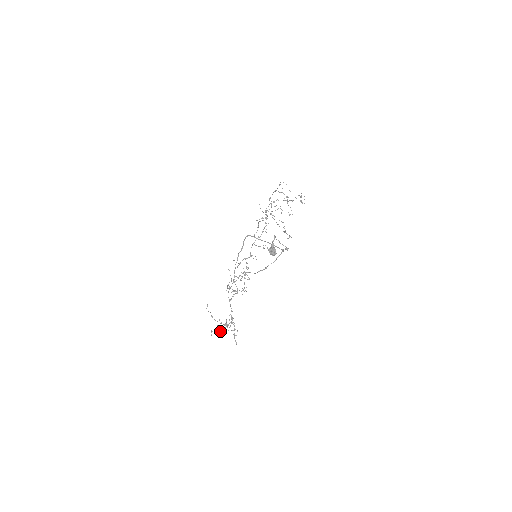
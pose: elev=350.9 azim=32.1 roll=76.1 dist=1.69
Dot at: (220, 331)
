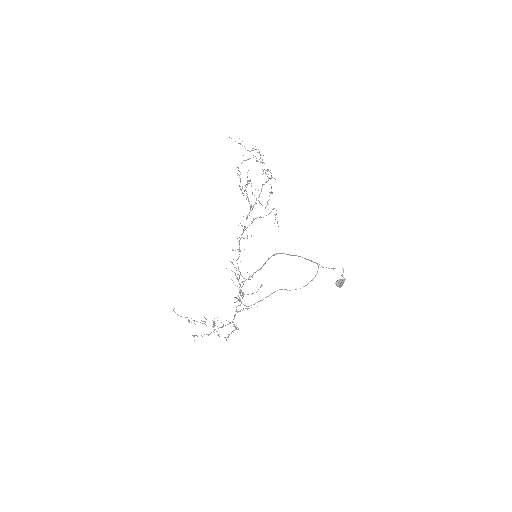
Dot at: occluded
